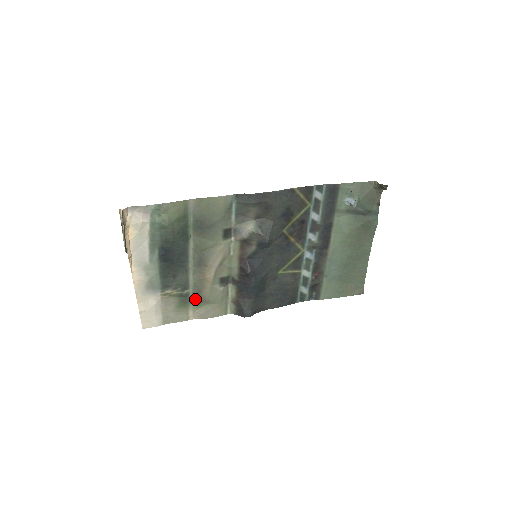
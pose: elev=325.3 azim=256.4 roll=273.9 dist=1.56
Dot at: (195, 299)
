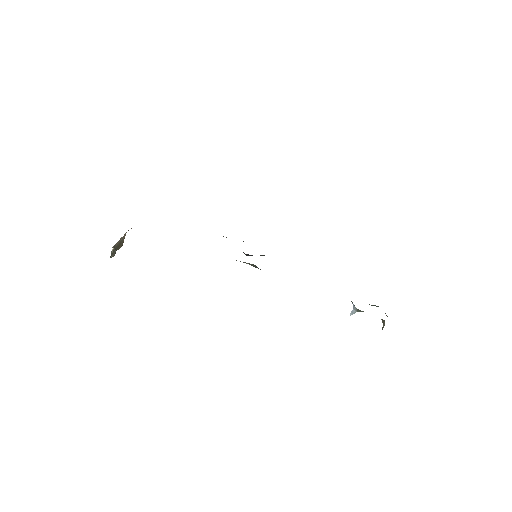
Dot at: occluded
